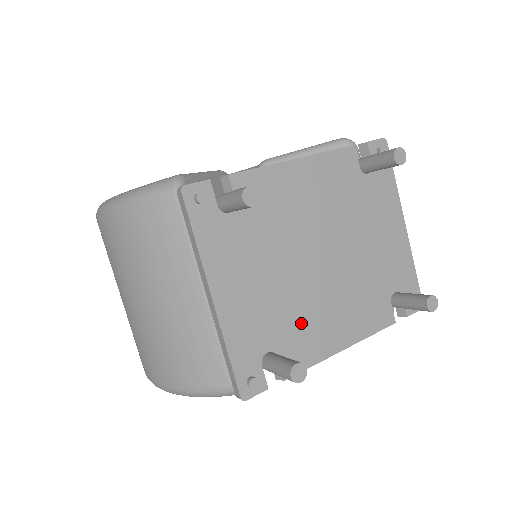
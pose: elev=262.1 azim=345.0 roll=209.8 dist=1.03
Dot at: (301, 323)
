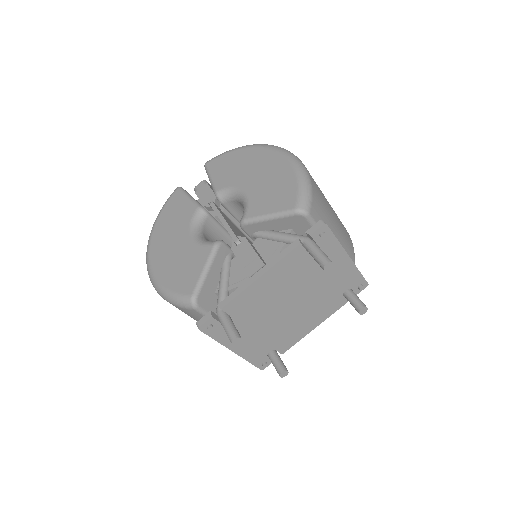
Dot at: (285, 334)
